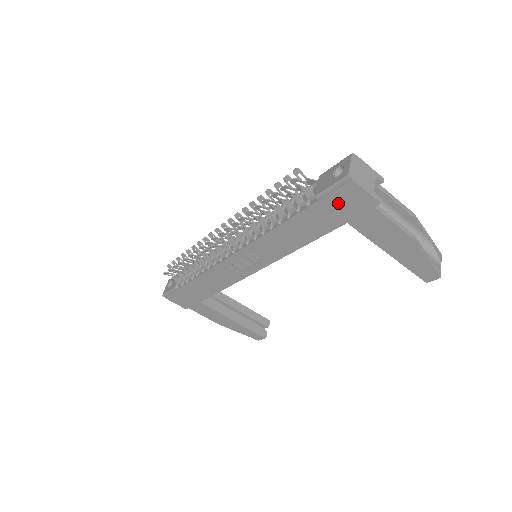
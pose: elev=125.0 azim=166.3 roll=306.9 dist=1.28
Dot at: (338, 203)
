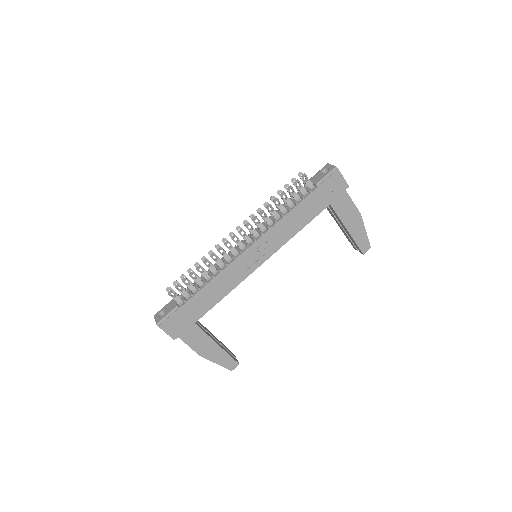
Dot at: (328, 188)
